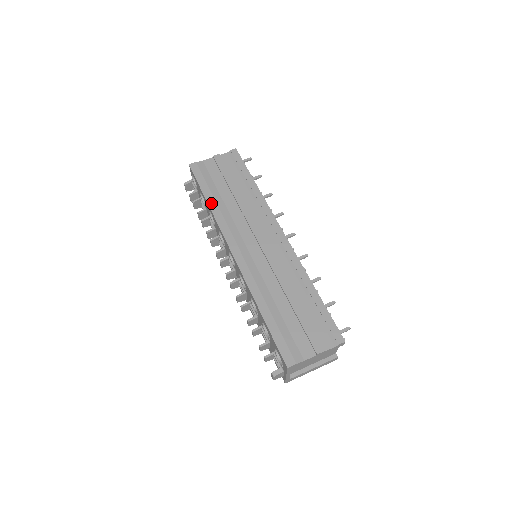
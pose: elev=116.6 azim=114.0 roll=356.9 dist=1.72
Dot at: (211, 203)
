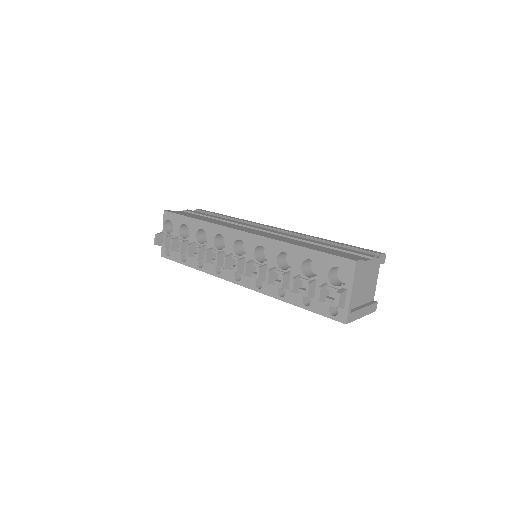
Dot at: (201, 219)
